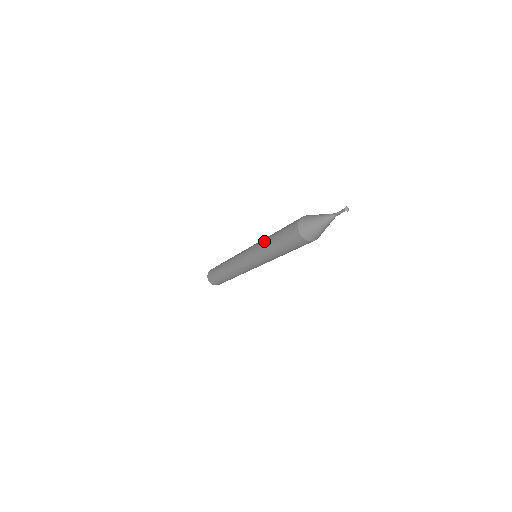
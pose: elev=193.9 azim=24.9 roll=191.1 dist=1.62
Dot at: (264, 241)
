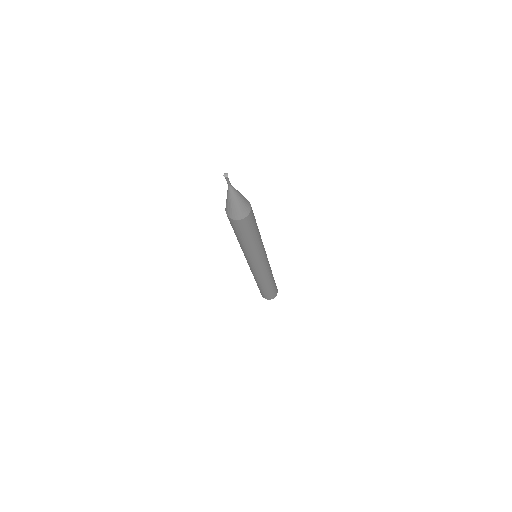
Dot at: occluded
